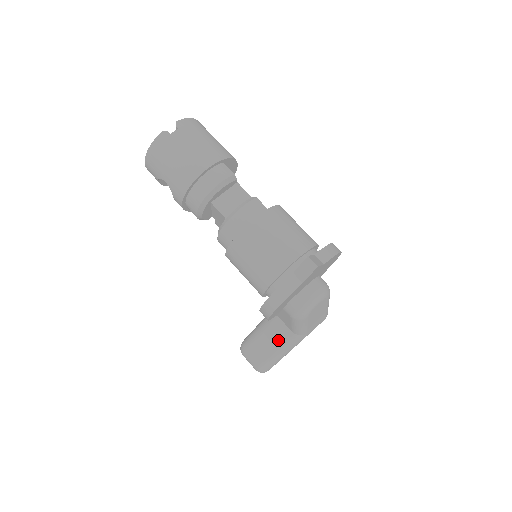
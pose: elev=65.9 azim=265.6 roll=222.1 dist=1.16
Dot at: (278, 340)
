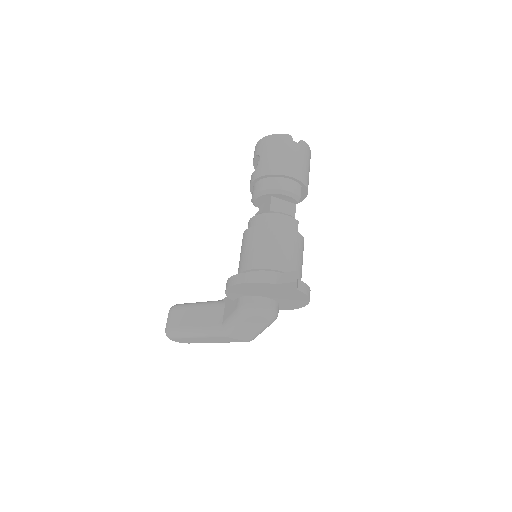
Dot at: (206, 321)
